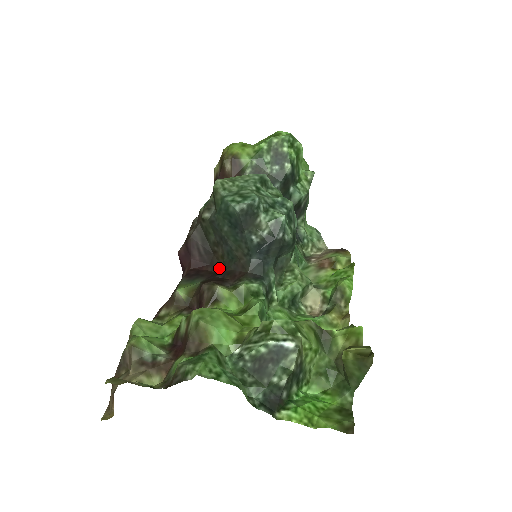
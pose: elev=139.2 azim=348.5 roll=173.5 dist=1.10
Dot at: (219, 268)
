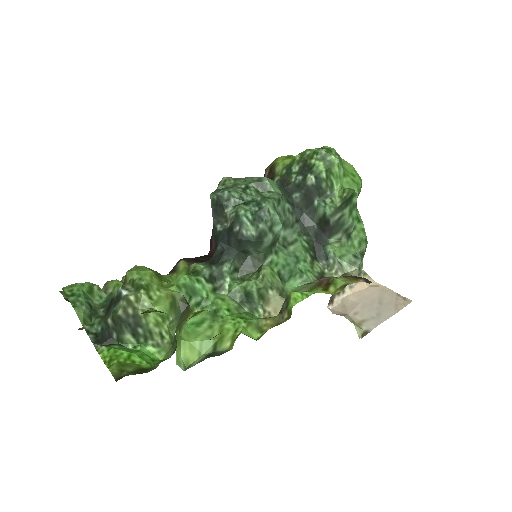
Dot at: occluded
